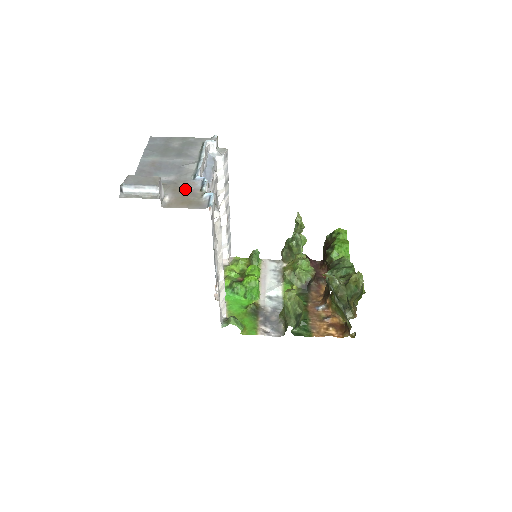
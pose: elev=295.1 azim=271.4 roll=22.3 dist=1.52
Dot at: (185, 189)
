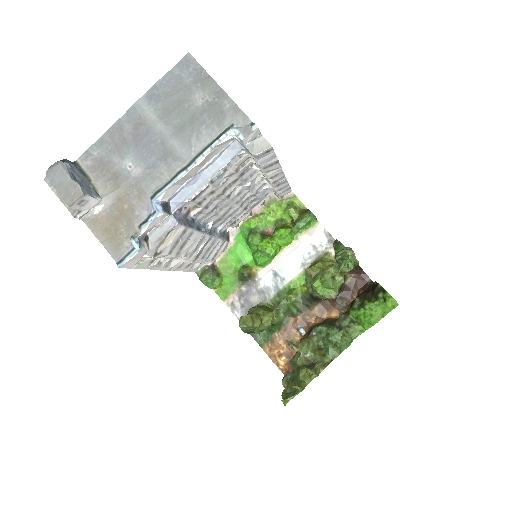
Dot at: (129, 207)
